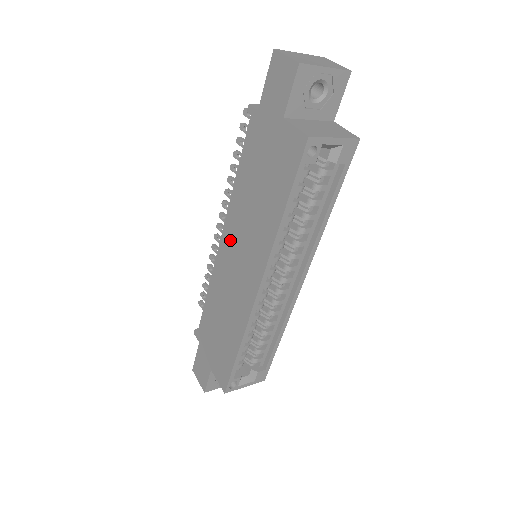
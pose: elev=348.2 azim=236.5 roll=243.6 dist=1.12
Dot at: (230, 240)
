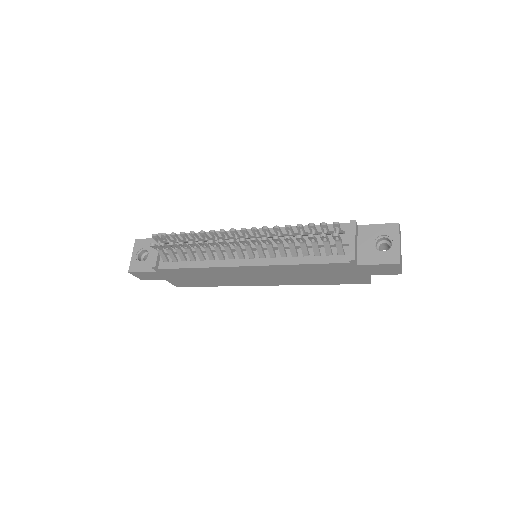
Dot at: (260, 271)
